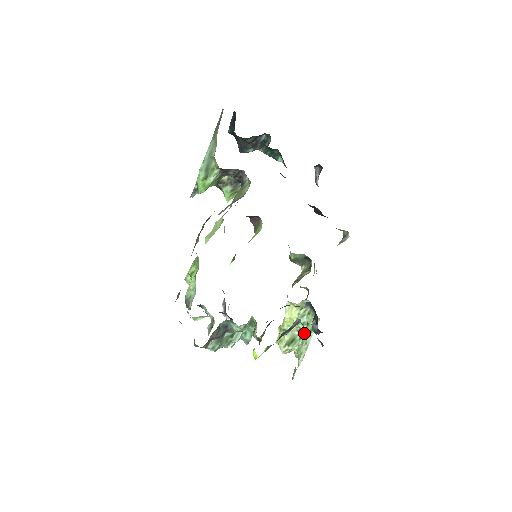
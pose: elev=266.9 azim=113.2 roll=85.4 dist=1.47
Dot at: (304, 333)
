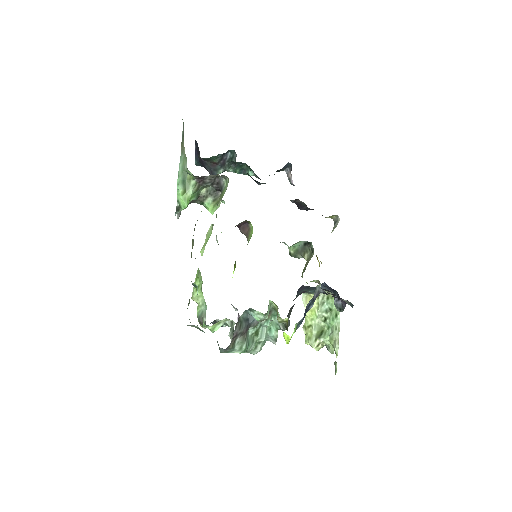
Dot at: (330, 320)
